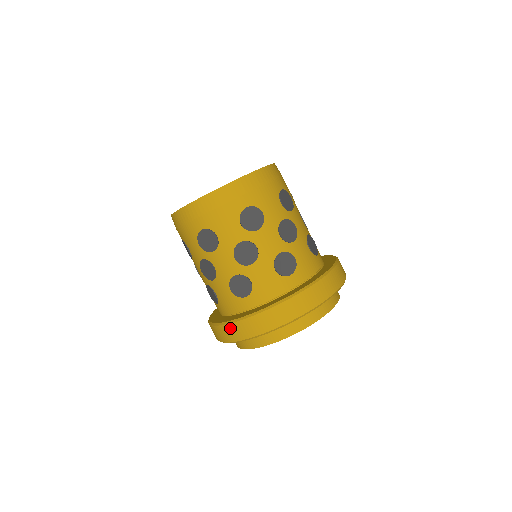
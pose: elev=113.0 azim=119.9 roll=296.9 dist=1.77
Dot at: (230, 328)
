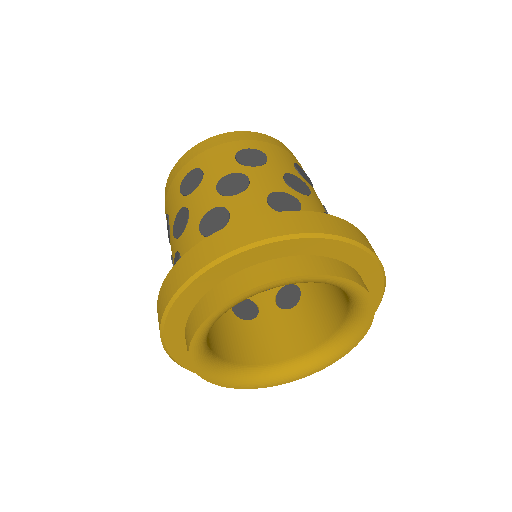
Dot at: (178, 267)
